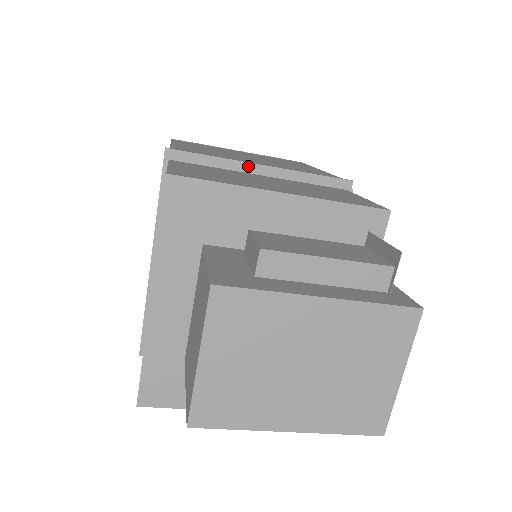
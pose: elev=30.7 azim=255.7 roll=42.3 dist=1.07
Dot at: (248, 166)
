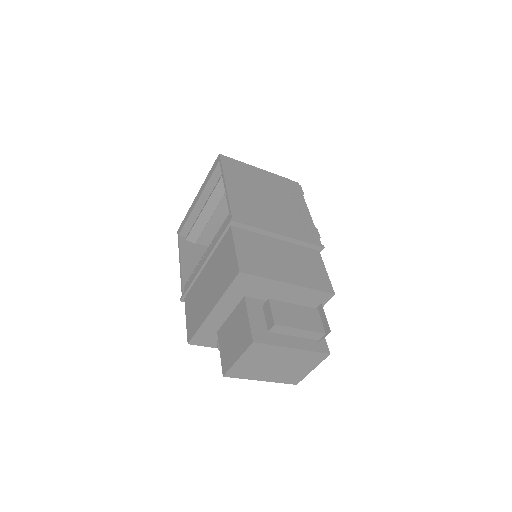
Dot at: (272, 234)
